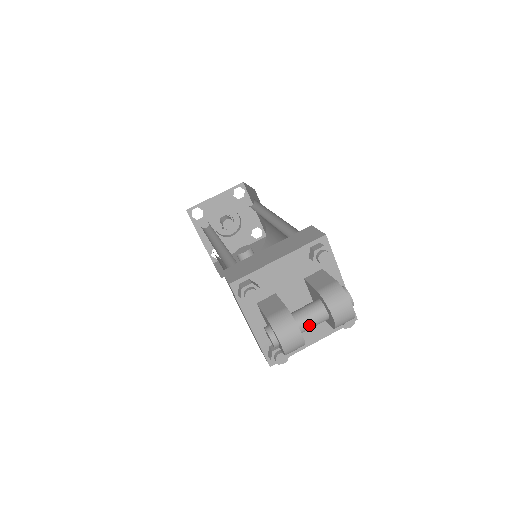
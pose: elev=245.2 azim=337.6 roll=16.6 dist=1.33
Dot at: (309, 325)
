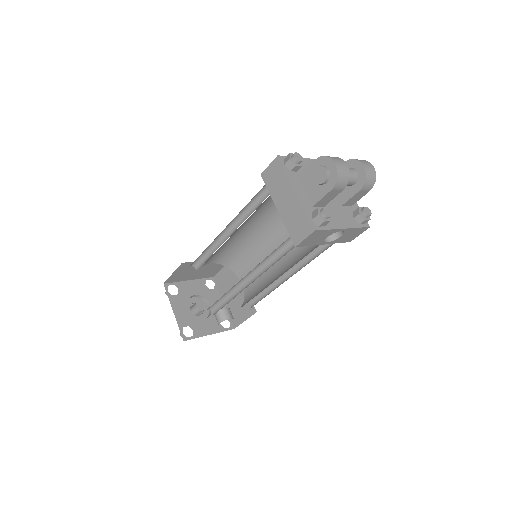
Dot at: occluded
